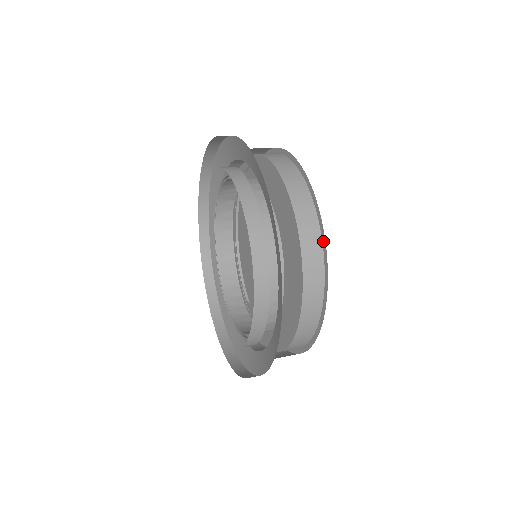
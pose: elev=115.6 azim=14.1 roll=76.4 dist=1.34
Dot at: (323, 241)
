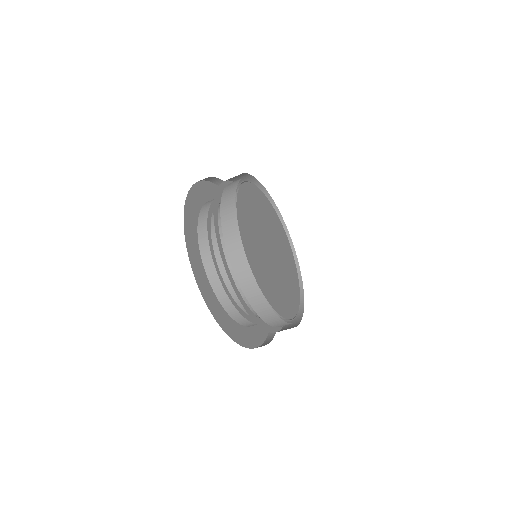
Dot at: (244, 255)
